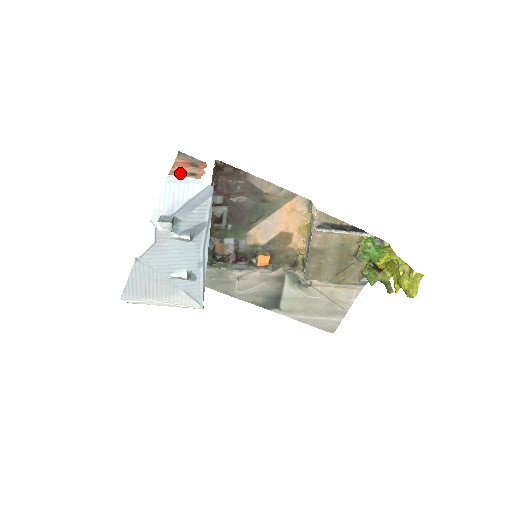
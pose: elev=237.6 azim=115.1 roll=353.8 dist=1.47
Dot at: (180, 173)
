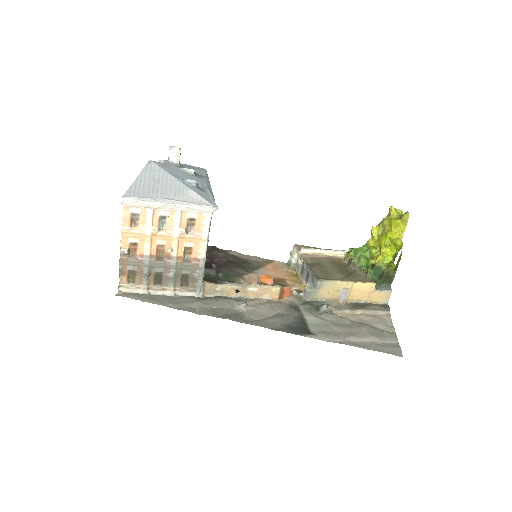
Dot at: occluded
